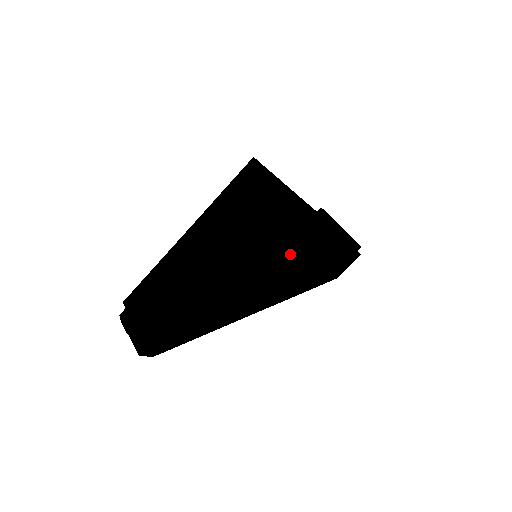
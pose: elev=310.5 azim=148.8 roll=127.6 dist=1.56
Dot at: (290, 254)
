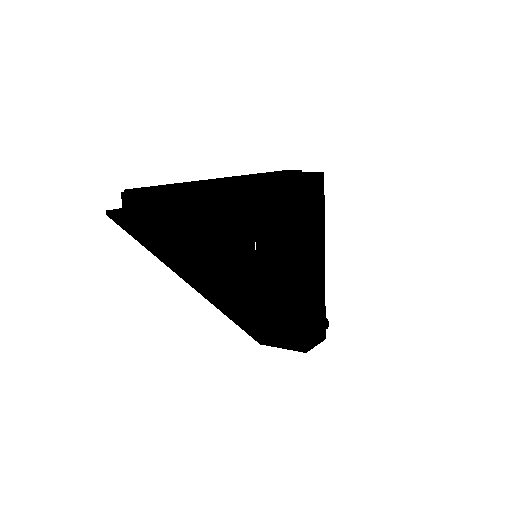
Dot at: occluded
